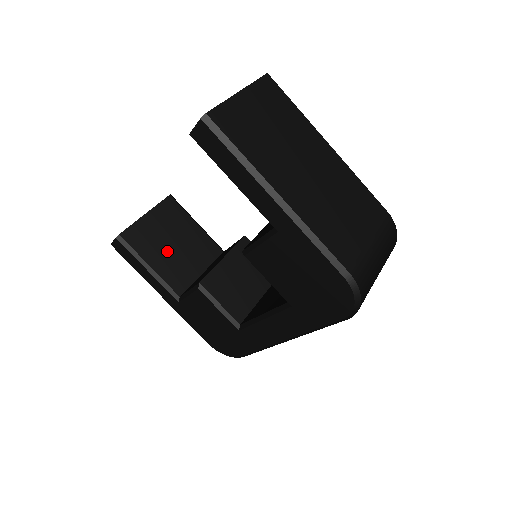
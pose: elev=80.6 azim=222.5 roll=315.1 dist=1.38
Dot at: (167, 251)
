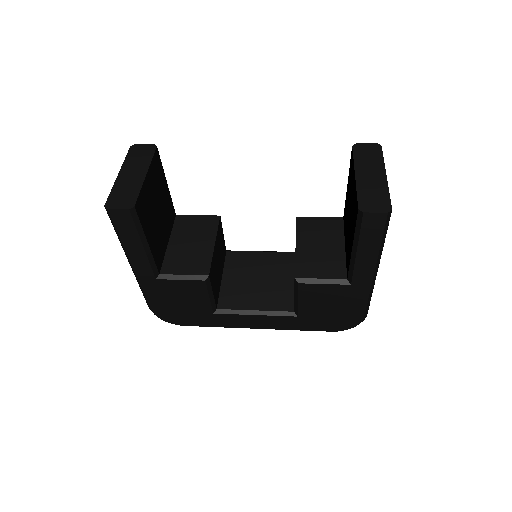
Dot at: (155, 222)
